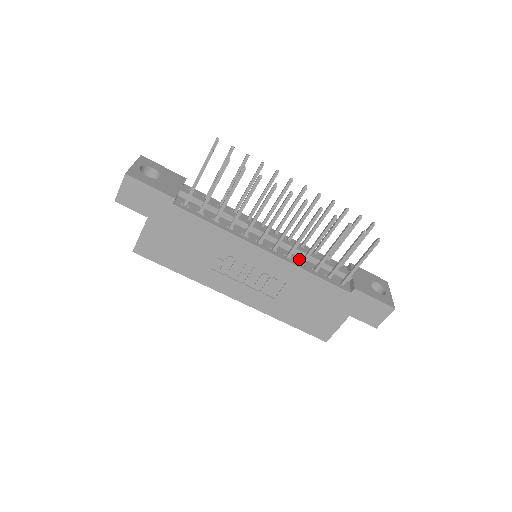
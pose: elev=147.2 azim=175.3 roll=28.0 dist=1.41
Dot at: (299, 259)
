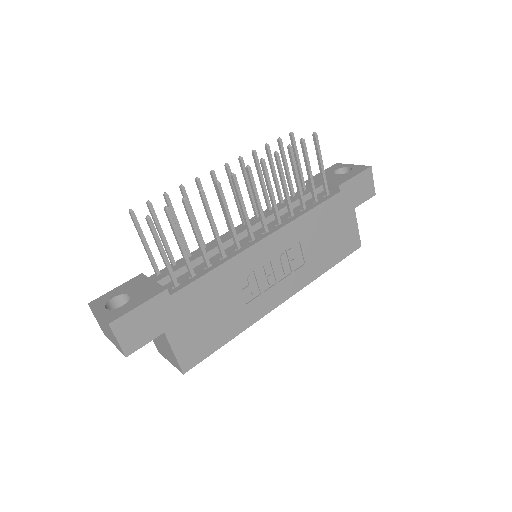
Dot at: (285, 217)
